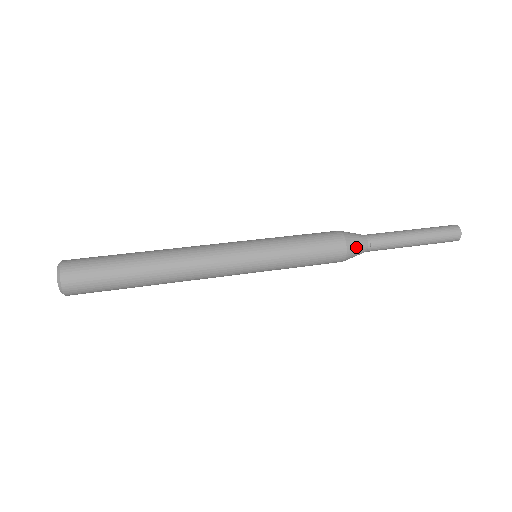
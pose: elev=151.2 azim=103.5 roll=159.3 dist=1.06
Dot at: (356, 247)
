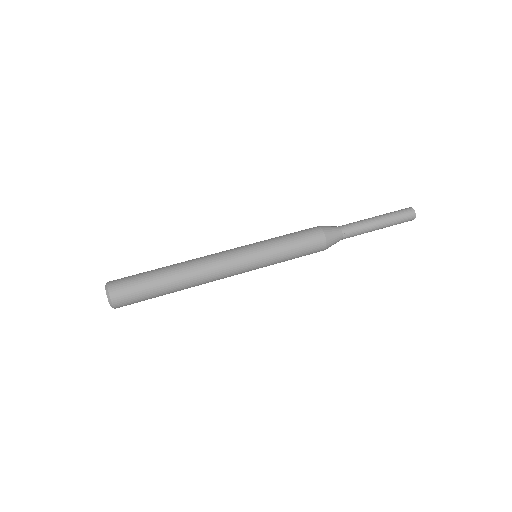
Dot at: (333, 236)
